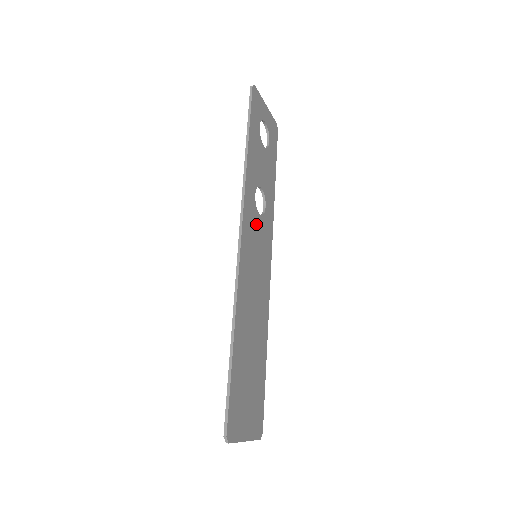
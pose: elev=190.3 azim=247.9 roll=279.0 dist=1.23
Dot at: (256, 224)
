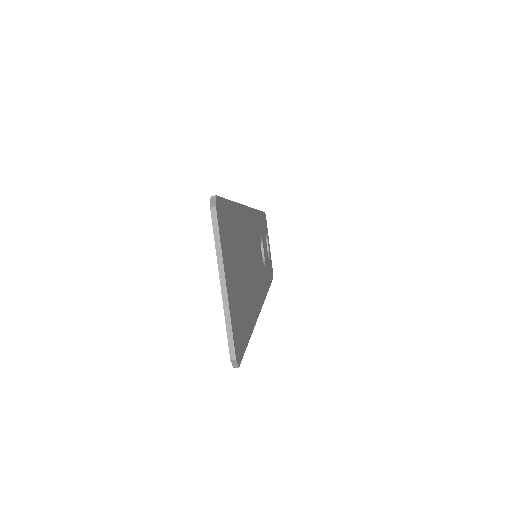
Dot at: (259, 245)
